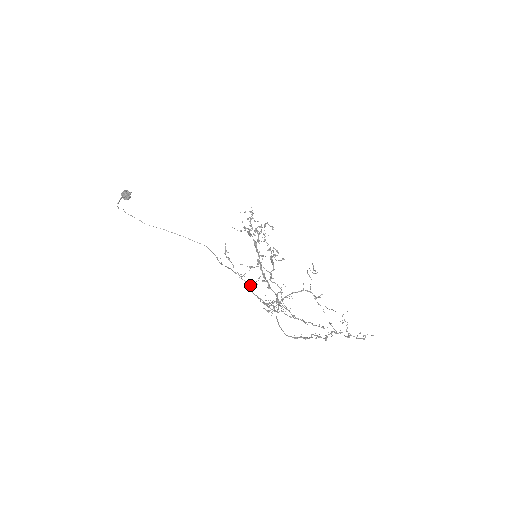
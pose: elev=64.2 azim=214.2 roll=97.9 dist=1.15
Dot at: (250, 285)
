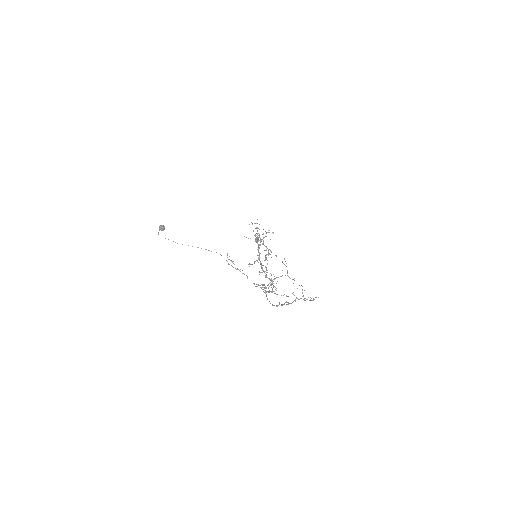
Dot at: occluded
